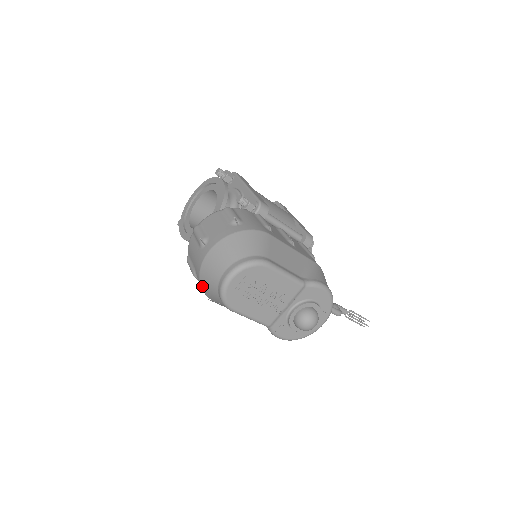
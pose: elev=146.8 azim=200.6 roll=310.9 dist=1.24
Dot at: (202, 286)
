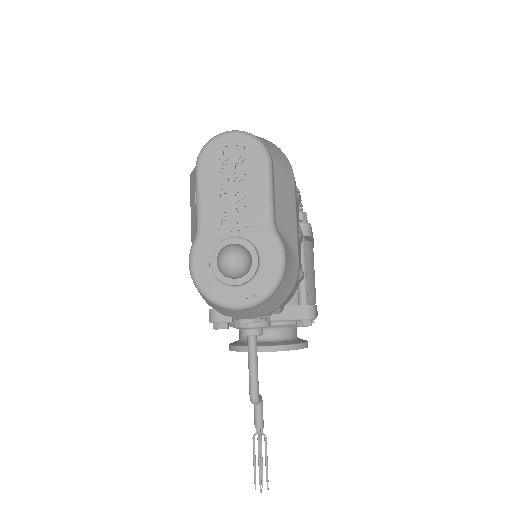
Dot at: occluded
